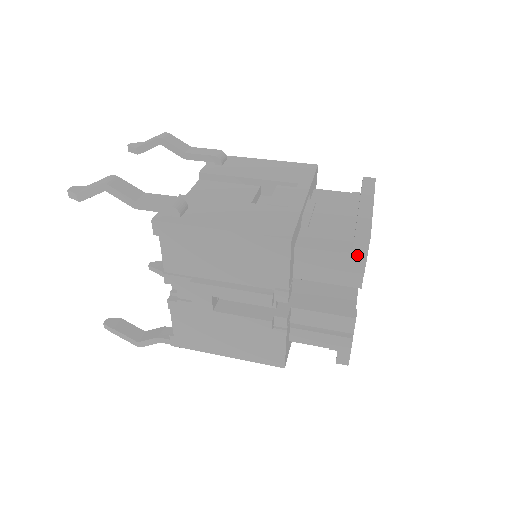
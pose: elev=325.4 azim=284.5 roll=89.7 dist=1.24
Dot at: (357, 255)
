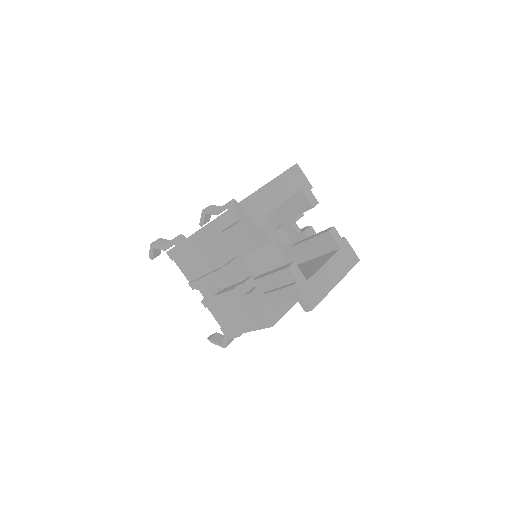
Dot at: (245, 219)
